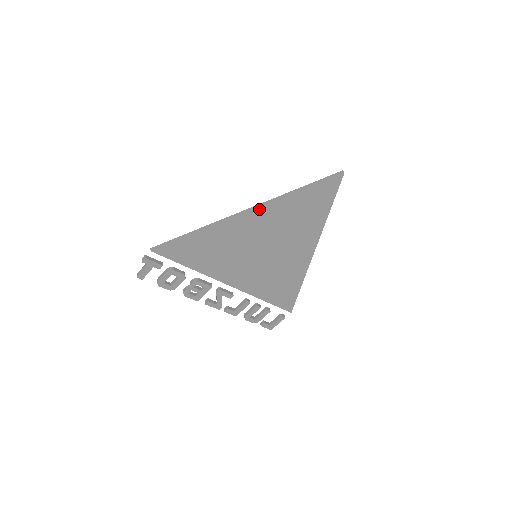
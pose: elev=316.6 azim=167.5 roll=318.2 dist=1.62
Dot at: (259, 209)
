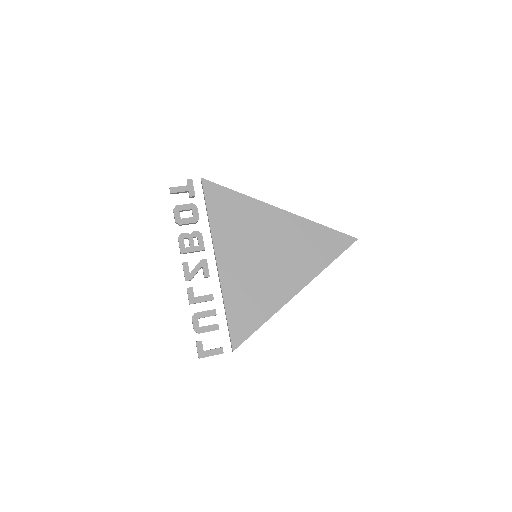
Dot at: (291, 214)
